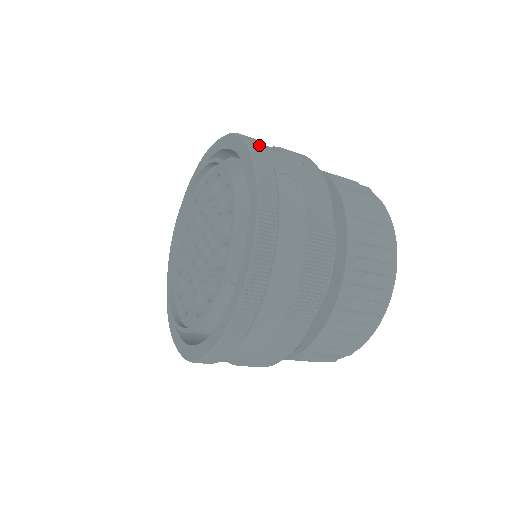
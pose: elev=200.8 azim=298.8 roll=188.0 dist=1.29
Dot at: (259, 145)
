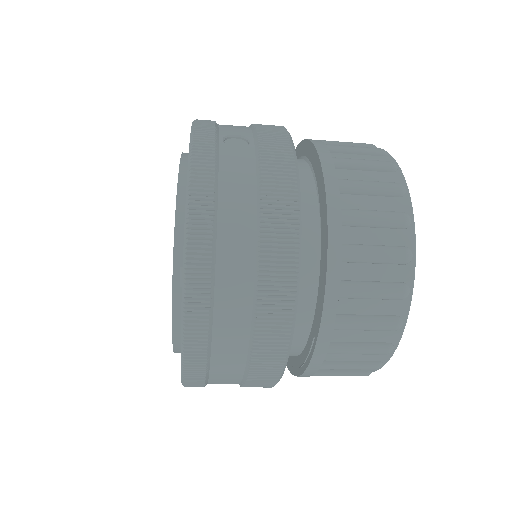
Dot at: (208, 120)
